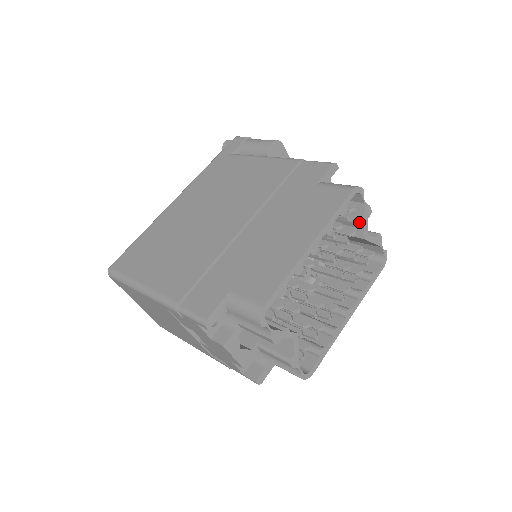
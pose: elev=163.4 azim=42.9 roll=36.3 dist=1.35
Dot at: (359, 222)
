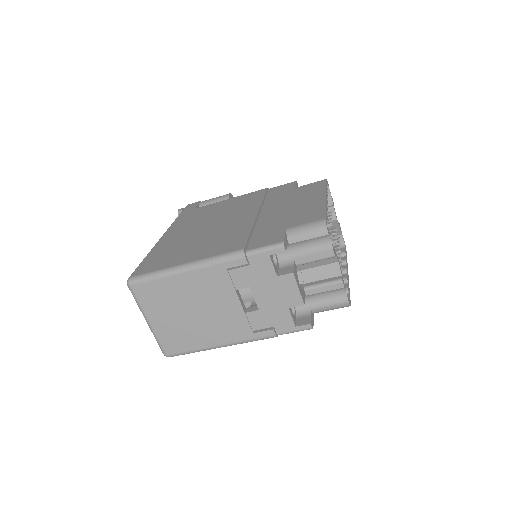
Dot at: (331, 207)
